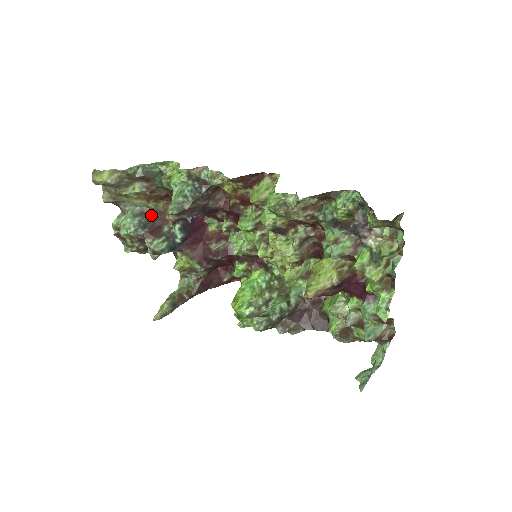
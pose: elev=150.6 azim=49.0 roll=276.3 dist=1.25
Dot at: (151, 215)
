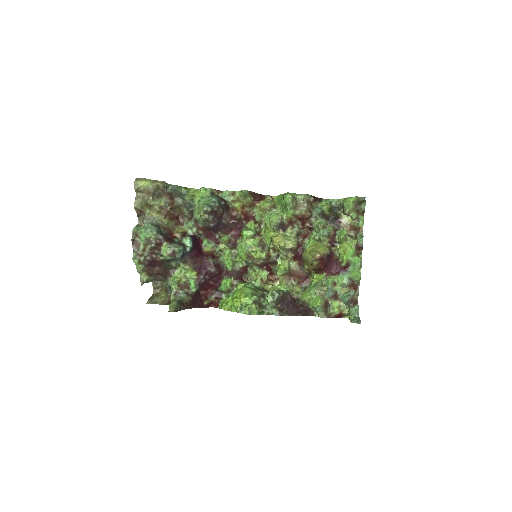
Dot at: (164, 230)
